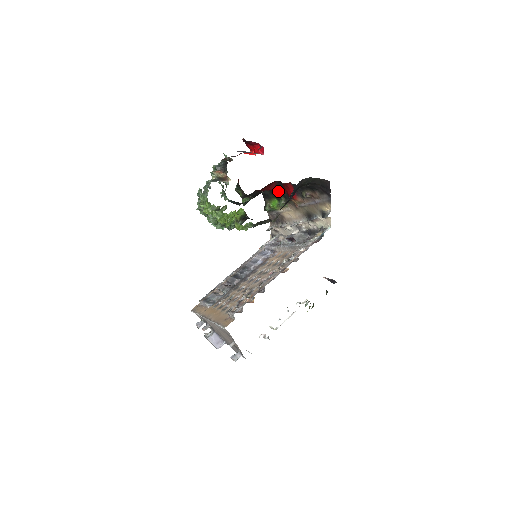
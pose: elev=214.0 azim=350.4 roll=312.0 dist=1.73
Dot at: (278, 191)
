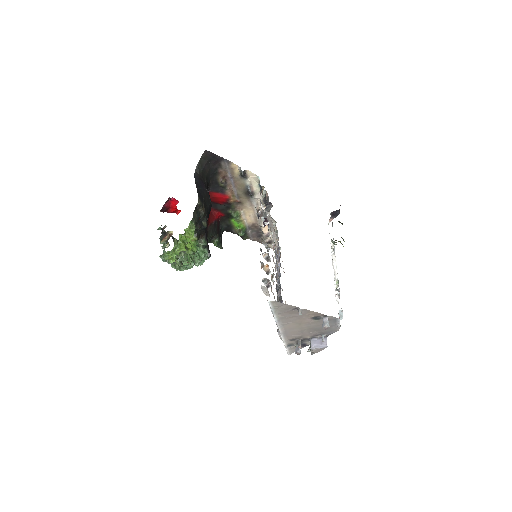
Dot at: (222, 212)
